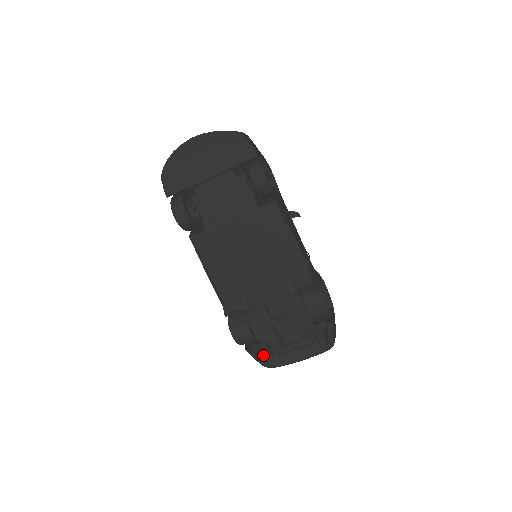
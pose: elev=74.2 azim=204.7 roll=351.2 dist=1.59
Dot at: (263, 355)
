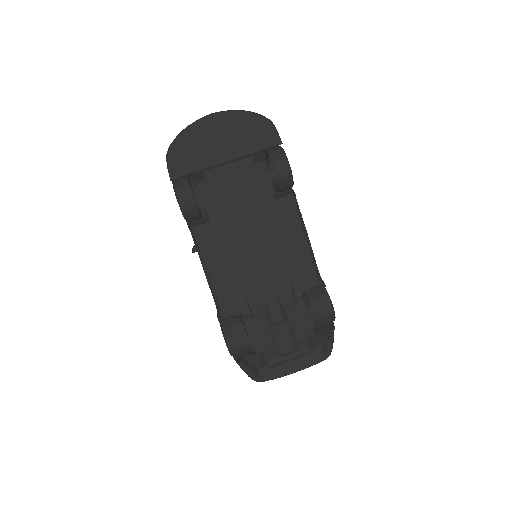
Dot at: (254, 367)
